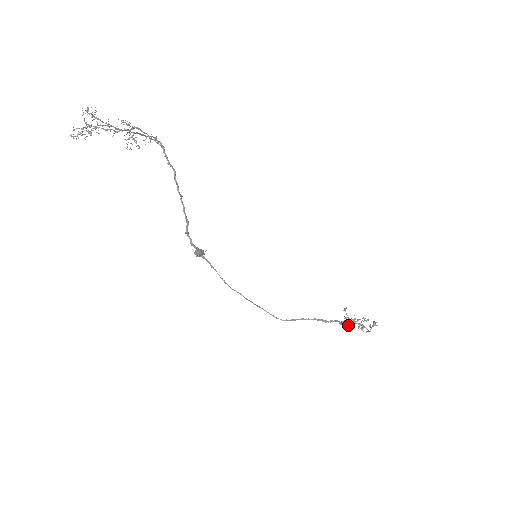
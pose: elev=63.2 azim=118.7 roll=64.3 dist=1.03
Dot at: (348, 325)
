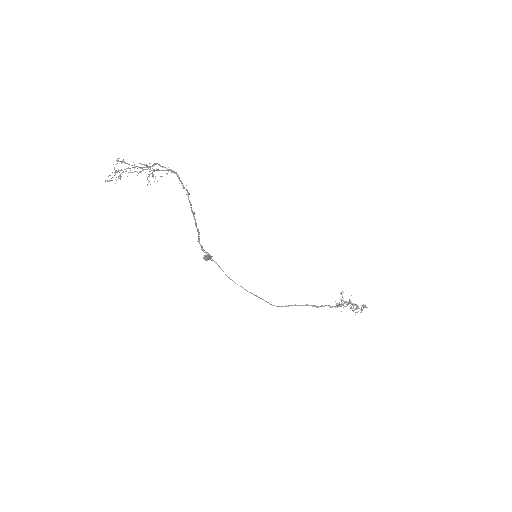
Dot at: occluded
